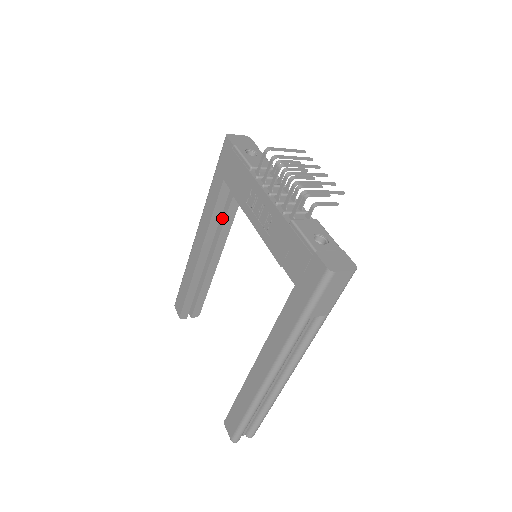
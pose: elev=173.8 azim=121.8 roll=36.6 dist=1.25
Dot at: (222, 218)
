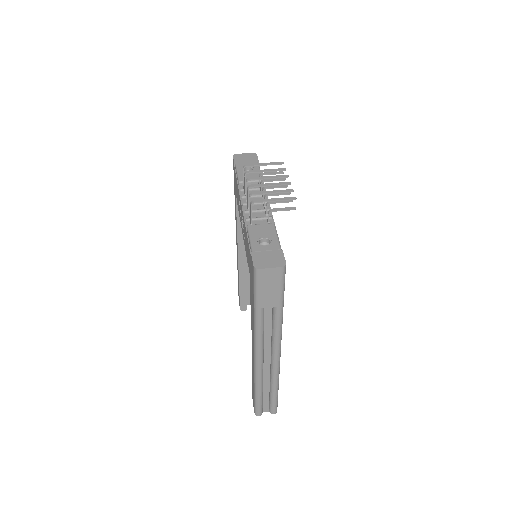
Dot at: occluded
